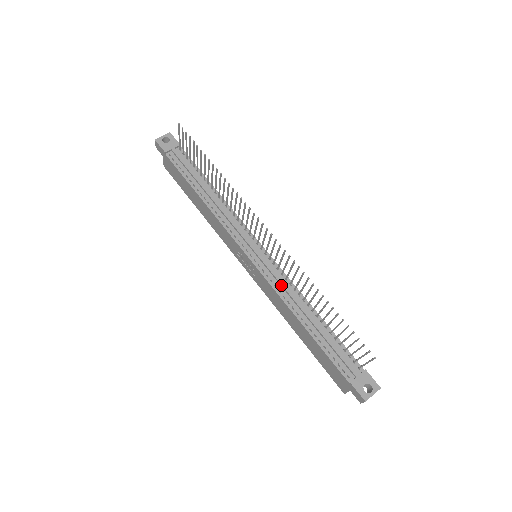
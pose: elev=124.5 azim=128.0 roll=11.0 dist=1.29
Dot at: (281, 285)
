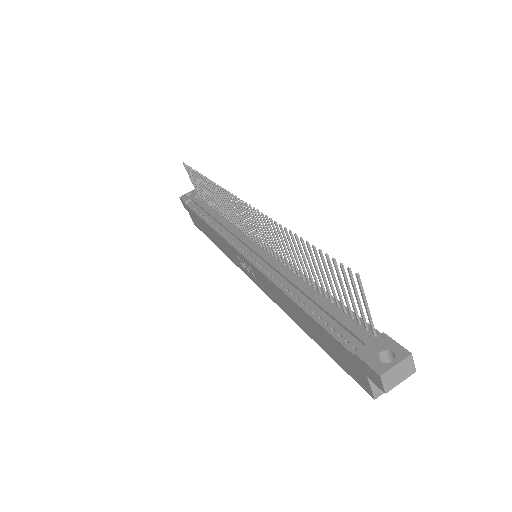
Dot at: (271, 266)
